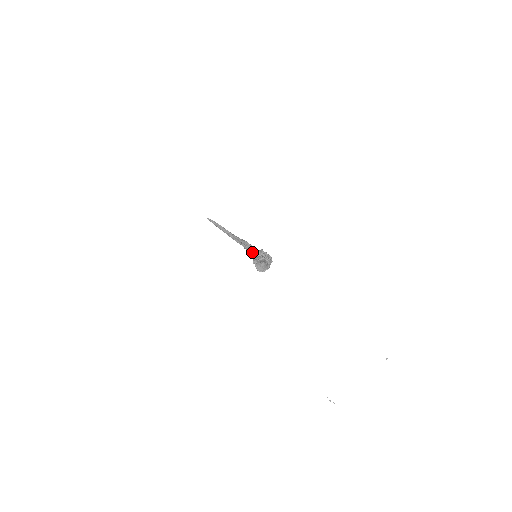
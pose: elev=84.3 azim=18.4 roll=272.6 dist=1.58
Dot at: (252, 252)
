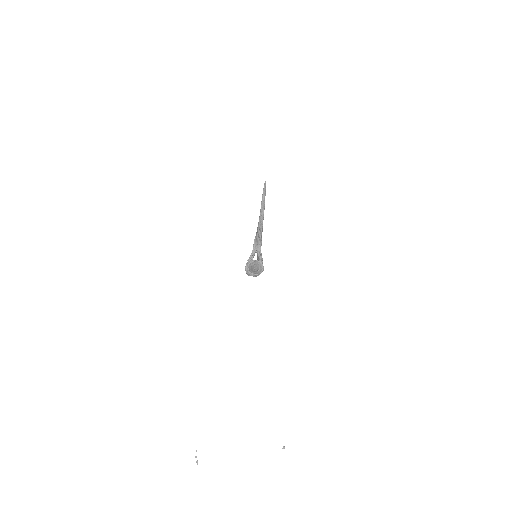
Dot at: (256, 250)
